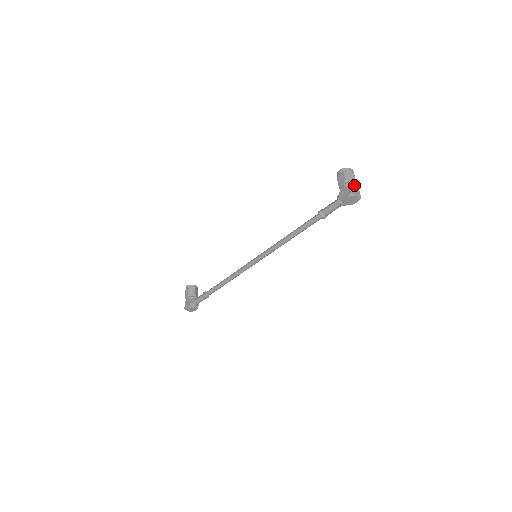
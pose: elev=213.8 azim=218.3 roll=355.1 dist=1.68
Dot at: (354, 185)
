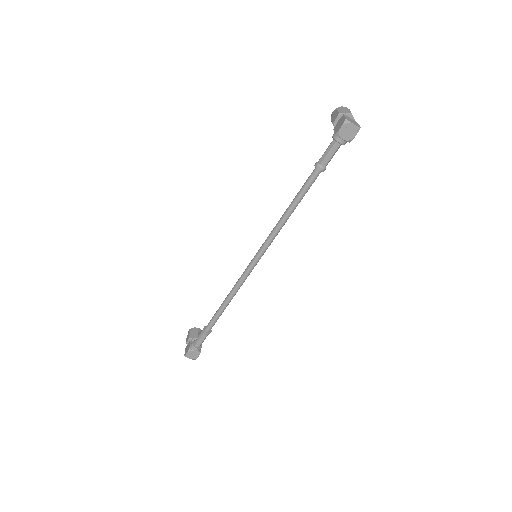
Dot at: occluded
